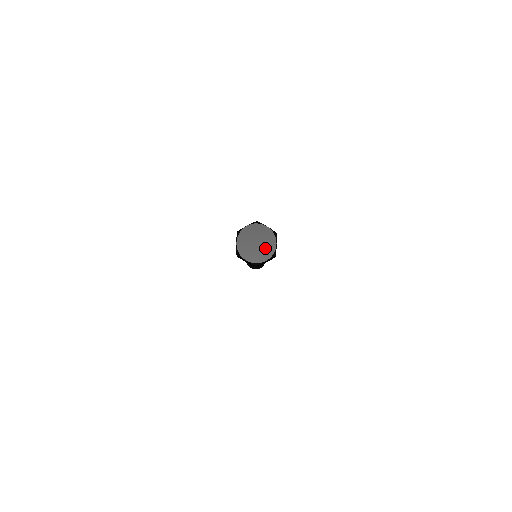
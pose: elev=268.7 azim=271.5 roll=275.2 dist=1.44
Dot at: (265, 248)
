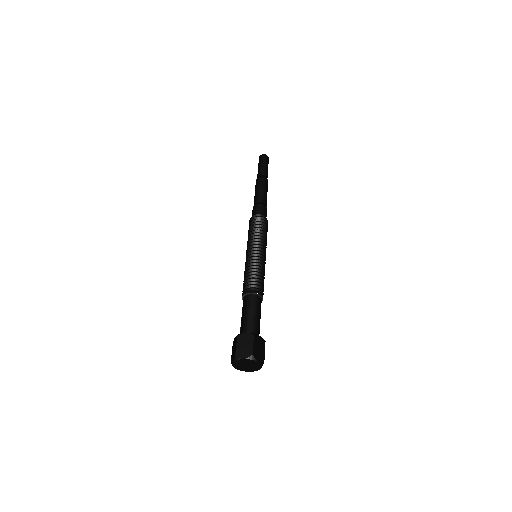
Dot at: (252, 368)
